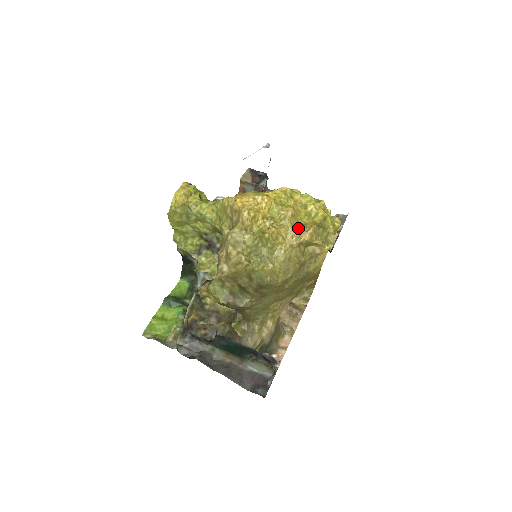
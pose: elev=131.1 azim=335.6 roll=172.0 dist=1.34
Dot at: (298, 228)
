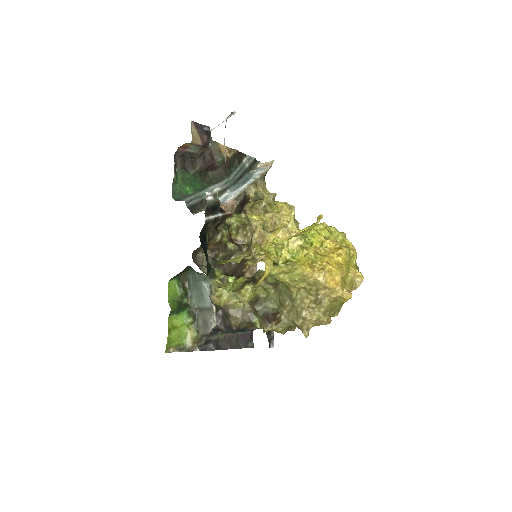
Dot at: (353, 280)
